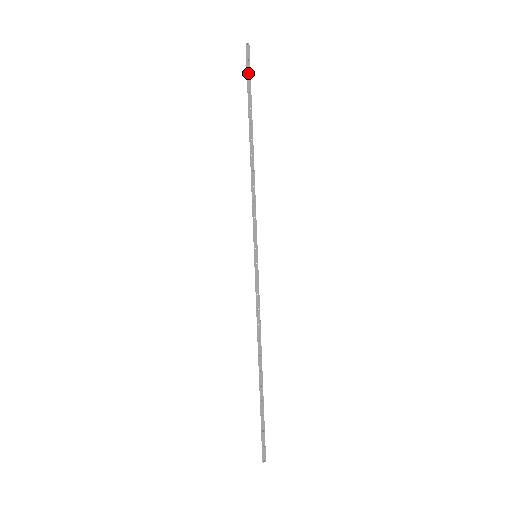
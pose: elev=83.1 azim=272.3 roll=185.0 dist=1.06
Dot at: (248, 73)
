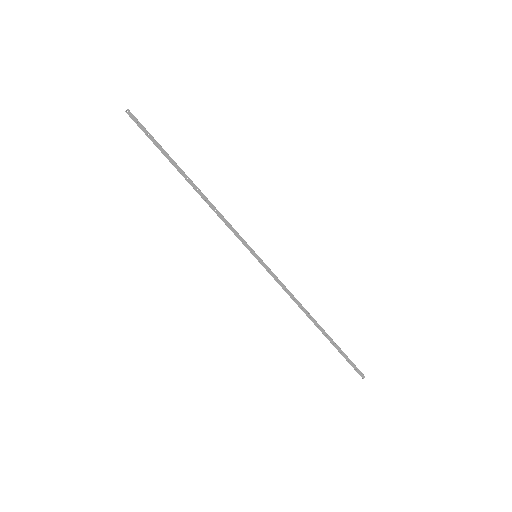
Dot at: (145, 133)
